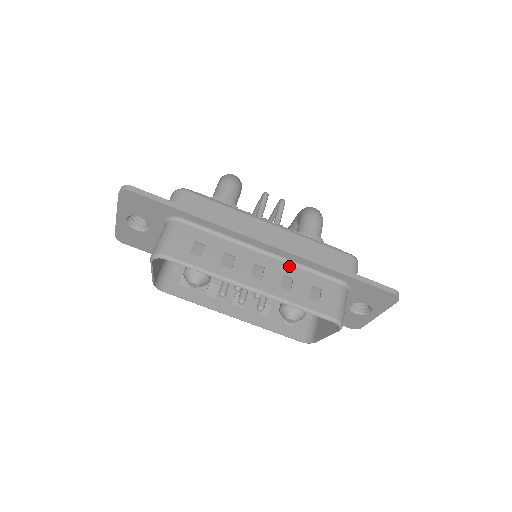
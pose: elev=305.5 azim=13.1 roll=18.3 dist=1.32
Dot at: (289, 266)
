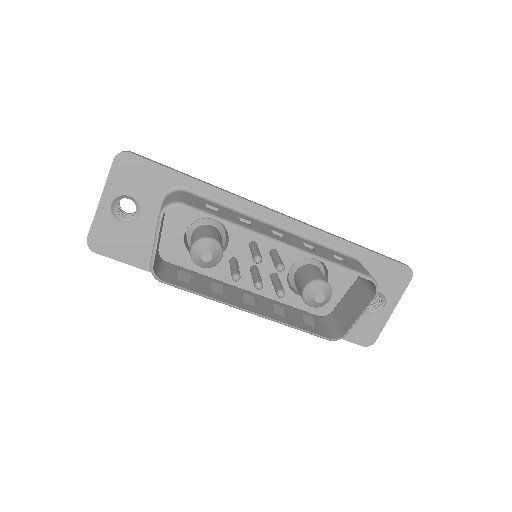
Dot at: (304, 240)
